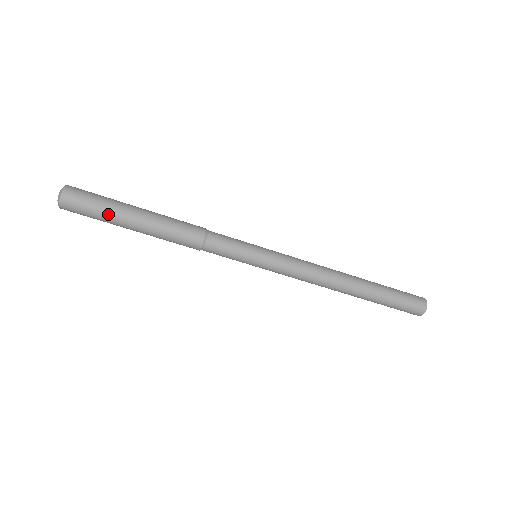
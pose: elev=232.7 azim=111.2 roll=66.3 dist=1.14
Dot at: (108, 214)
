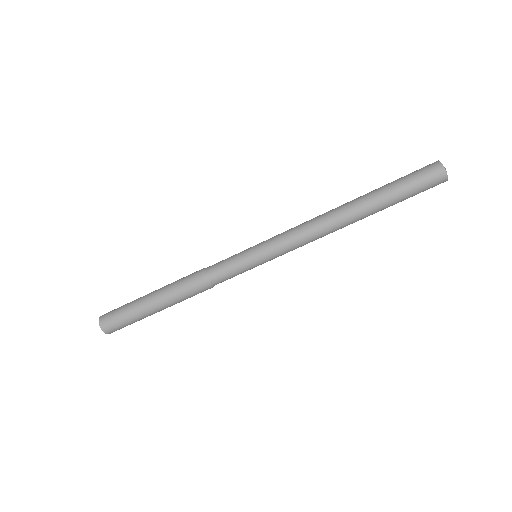
Dot at: (132, 310)
